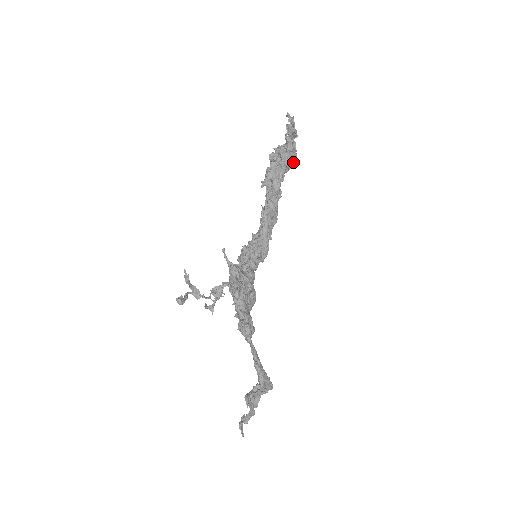
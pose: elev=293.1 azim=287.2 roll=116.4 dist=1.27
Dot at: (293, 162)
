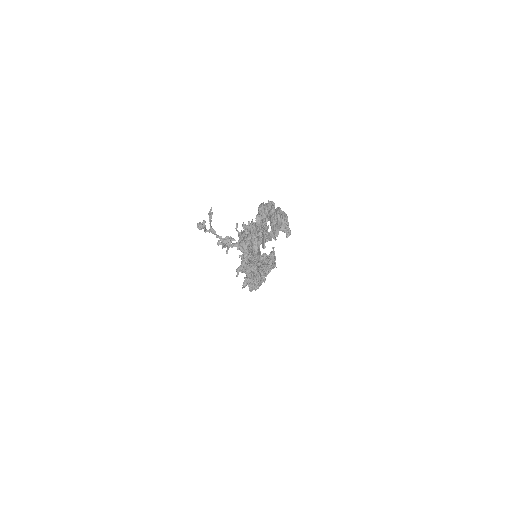
Dot at: (274, 267)
